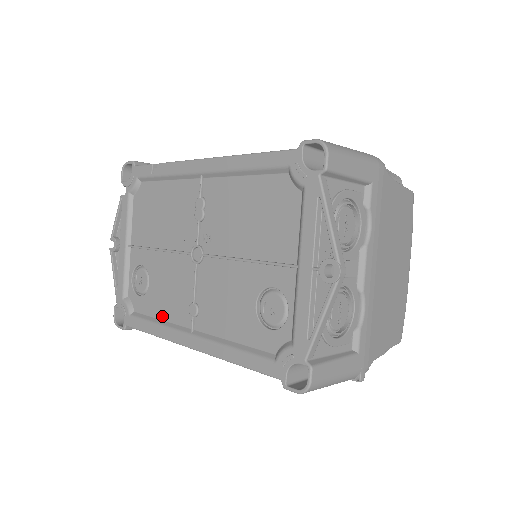
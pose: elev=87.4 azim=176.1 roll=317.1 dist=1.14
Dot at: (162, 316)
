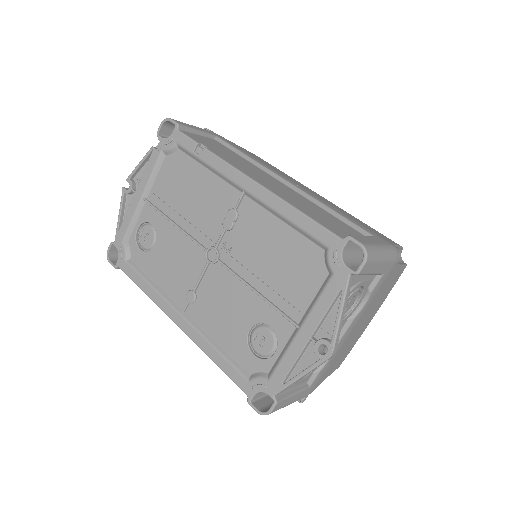
Dot at: (158, 281)
